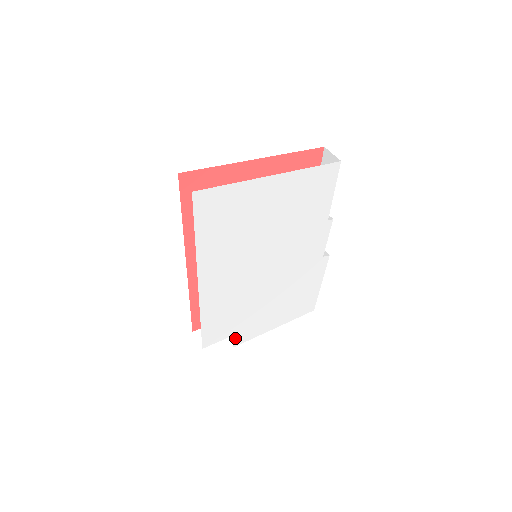
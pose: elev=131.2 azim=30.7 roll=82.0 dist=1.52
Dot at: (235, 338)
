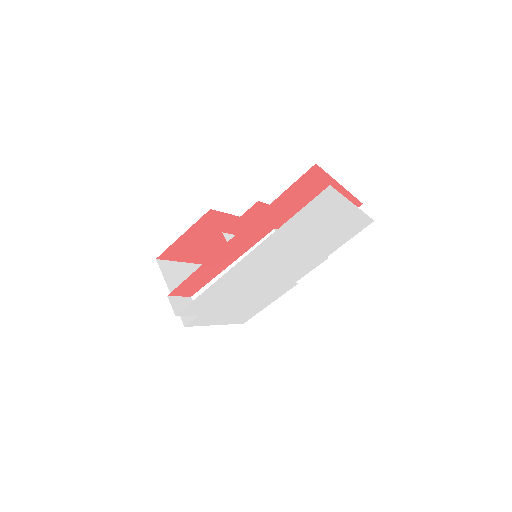
Dot at: (196, 319)
